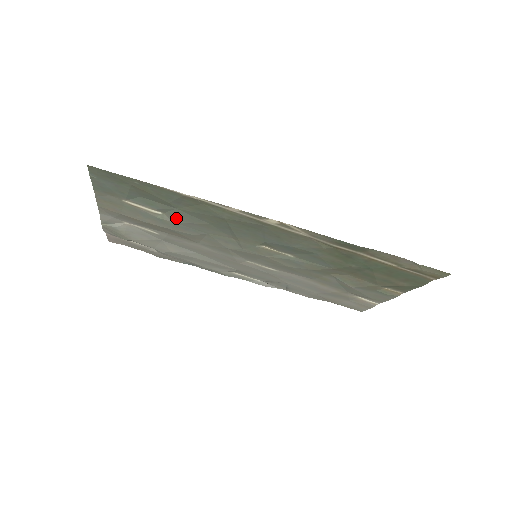
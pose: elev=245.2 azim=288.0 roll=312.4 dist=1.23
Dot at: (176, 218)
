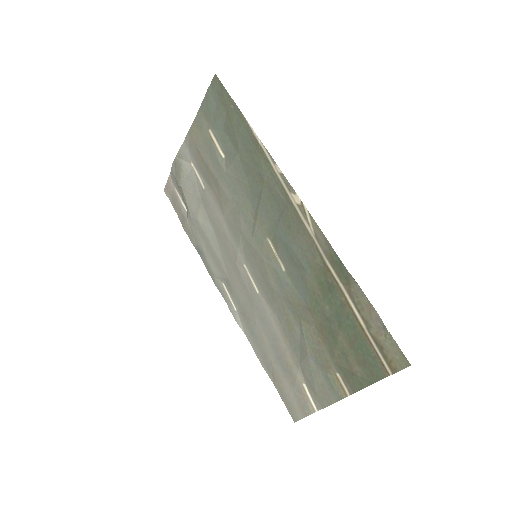
Dot at: (230, 166)
